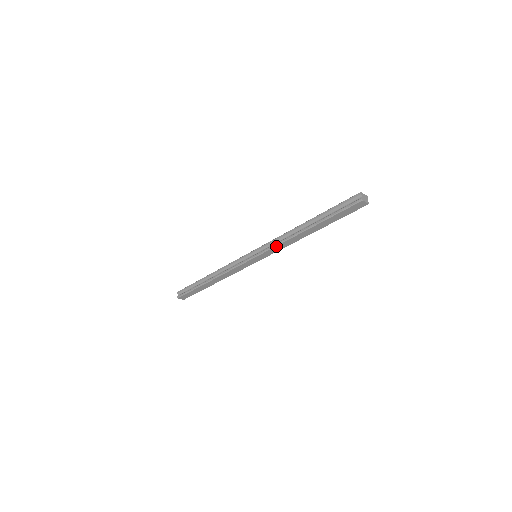
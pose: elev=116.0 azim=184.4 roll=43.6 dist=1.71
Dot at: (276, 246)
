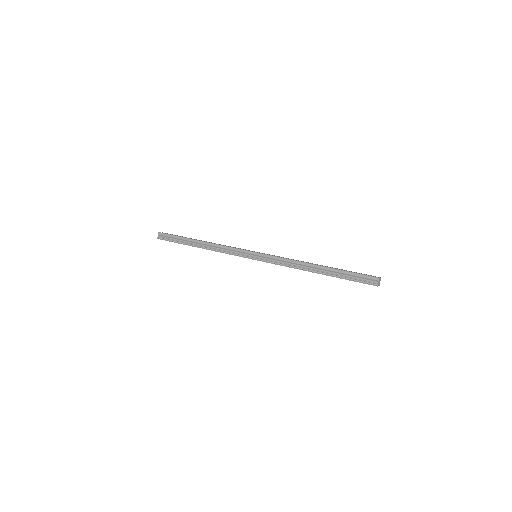
Dot at: (281, 265)
